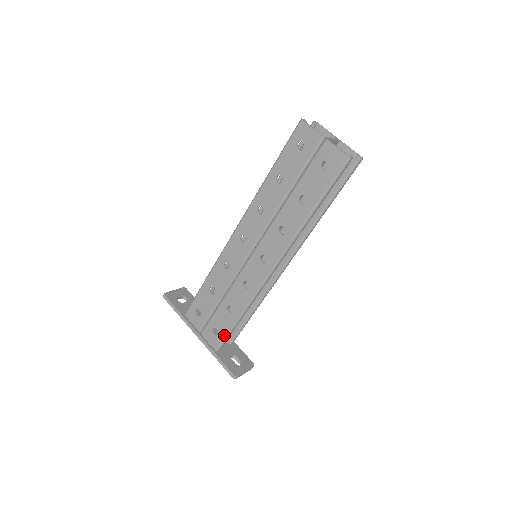
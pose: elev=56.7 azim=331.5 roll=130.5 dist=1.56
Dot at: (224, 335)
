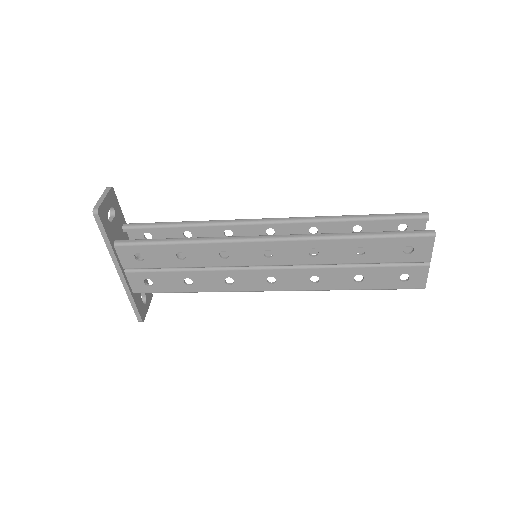
Dot at: (158, 291)
